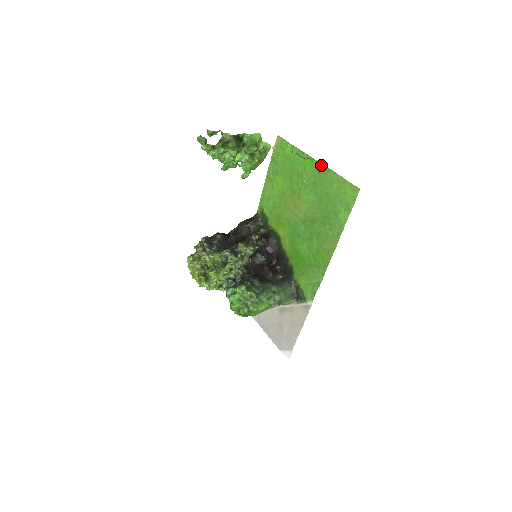
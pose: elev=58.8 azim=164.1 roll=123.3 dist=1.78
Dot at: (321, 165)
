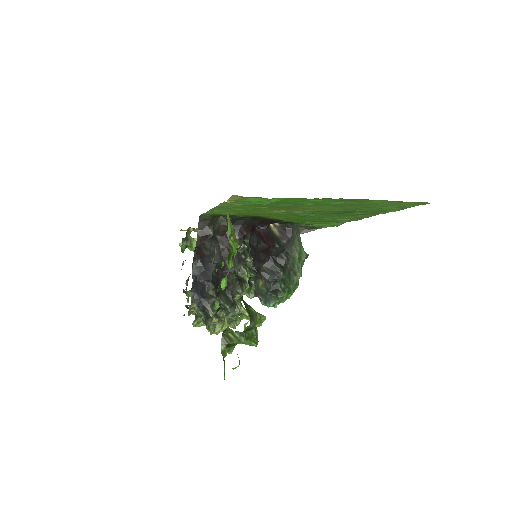
Dot at: occluded
